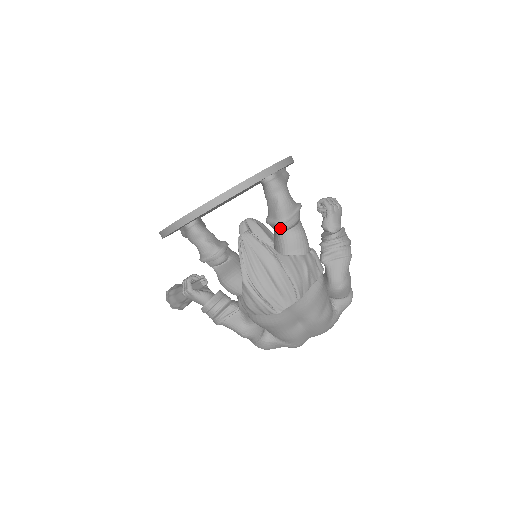
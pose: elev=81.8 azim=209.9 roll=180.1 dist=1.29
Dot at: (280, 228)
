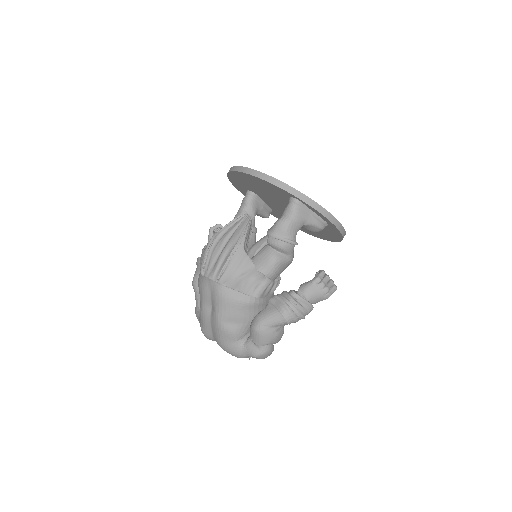
Dot at: (268, 238)
